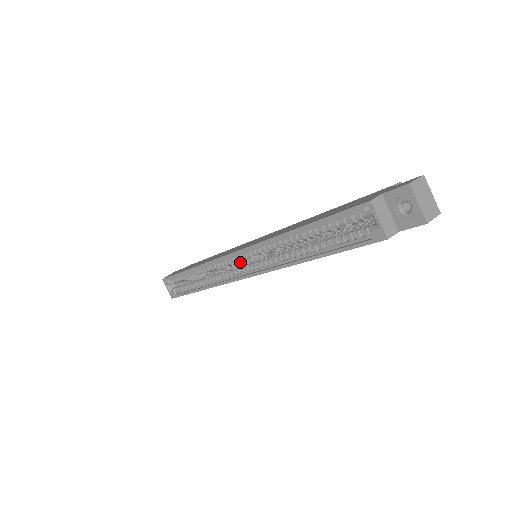
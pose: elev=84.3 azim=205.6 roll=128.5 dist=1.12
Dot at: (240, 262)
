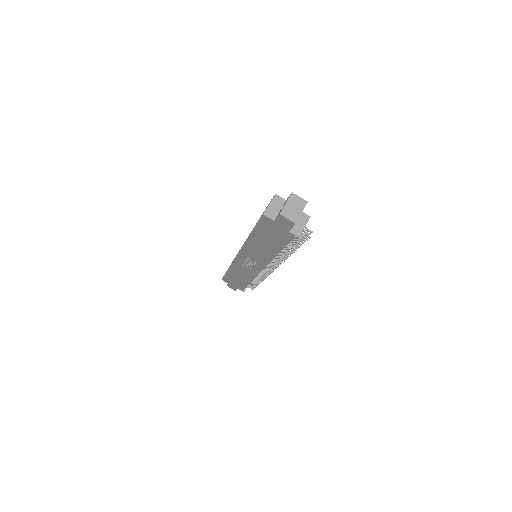
Dot at: occluded
